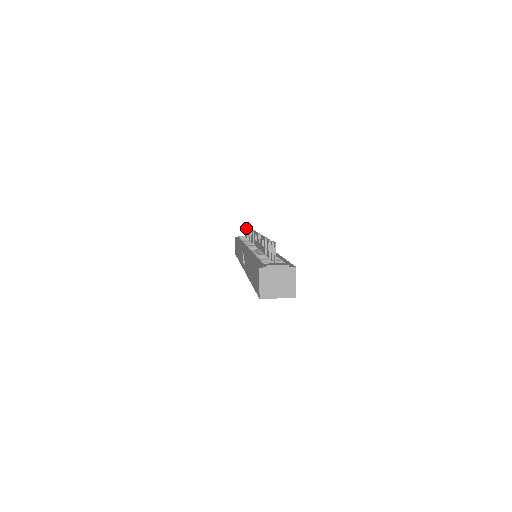
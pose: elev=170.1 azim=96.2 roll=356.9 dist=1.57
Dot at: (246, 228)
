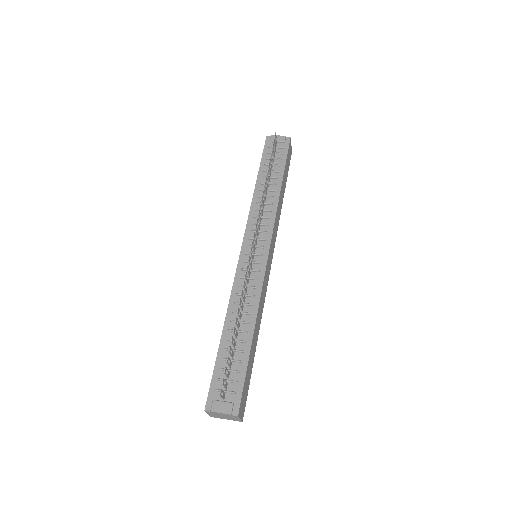
Dot at: (271, 153)
